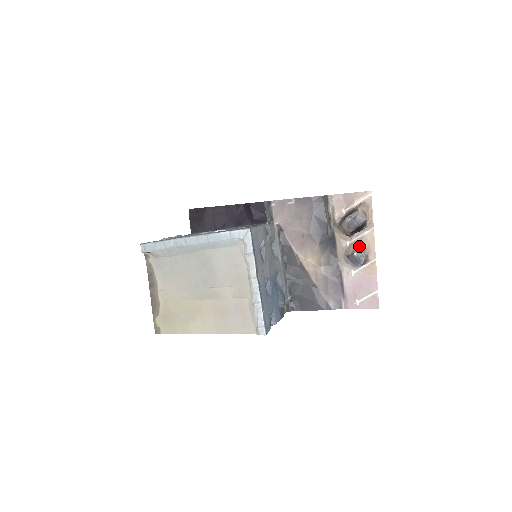
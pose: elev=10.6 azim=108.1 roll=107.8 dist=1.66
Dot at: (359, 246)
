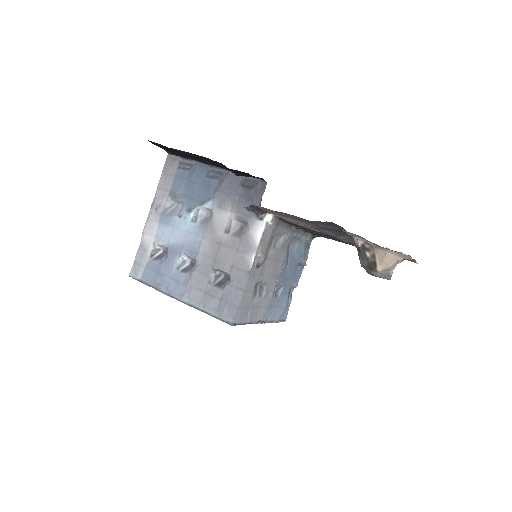
Dot at: occluded
